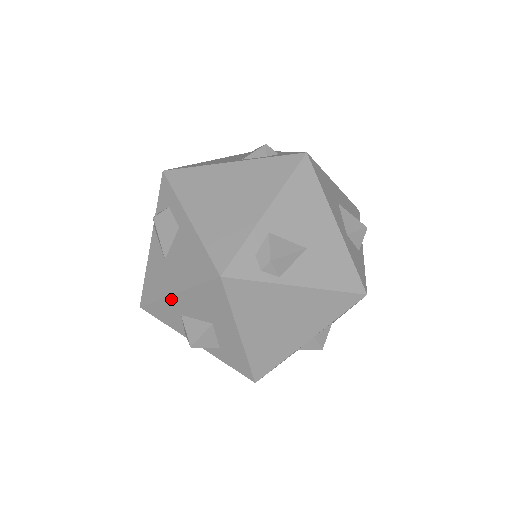
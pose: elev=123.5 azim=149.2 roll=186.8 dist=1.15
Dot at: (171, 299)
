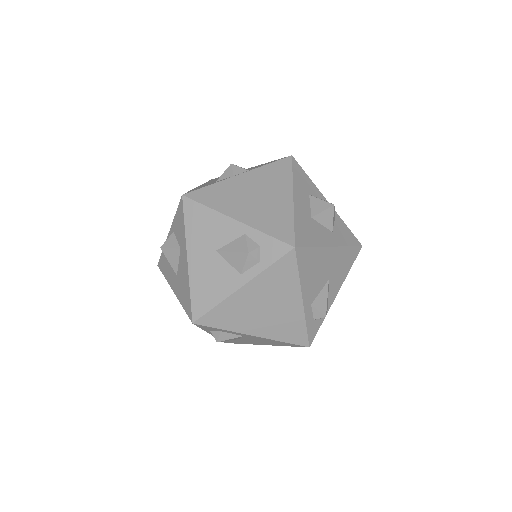
Dot at: occluded
